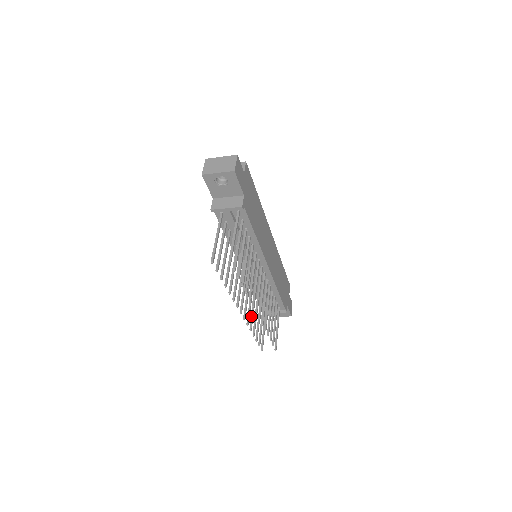
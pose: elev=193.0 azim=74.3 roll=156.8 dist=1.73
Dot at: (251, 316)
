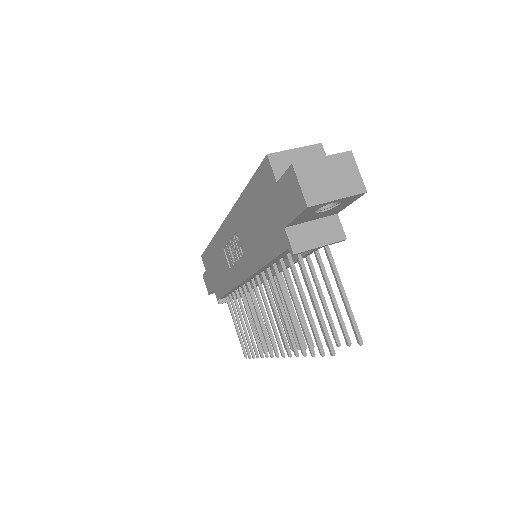
Dot at: (255, 336)
